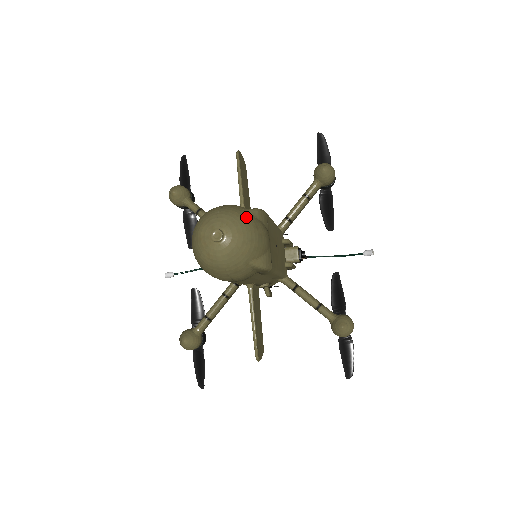
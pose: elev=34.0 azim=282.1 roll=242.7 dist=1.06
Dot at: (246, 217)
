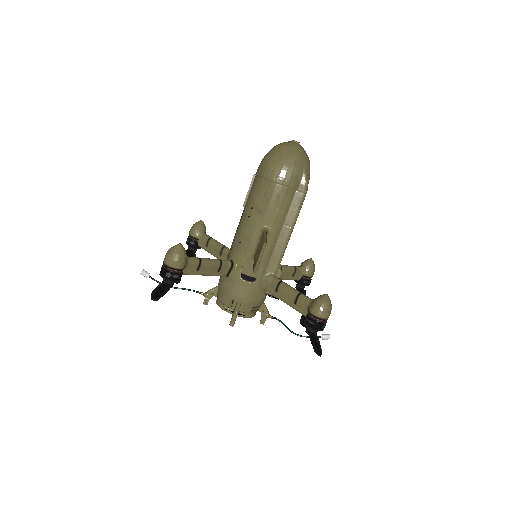
Dot at: occluded
